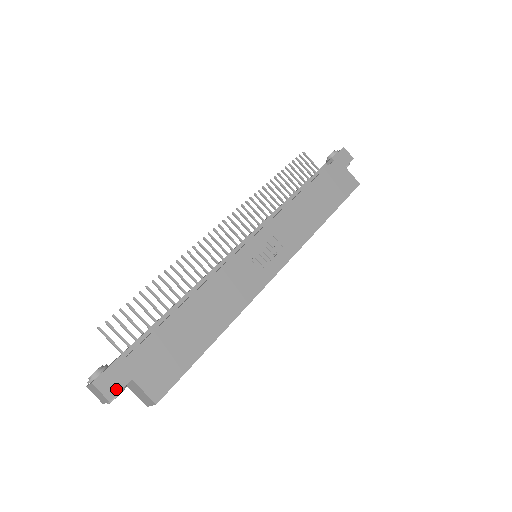
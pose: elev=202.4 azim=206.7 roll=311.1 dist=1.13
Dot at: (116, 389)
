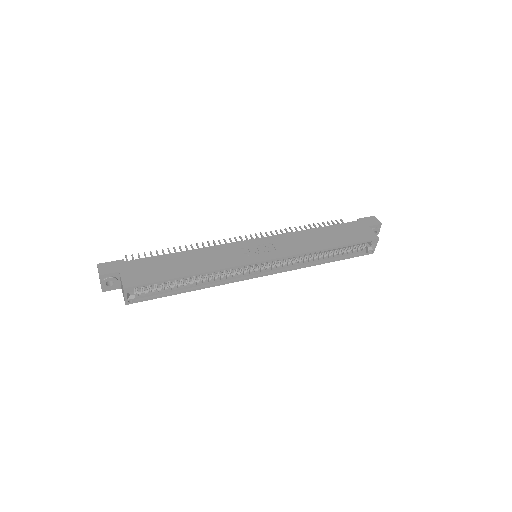
Dot at: (107, 272)
